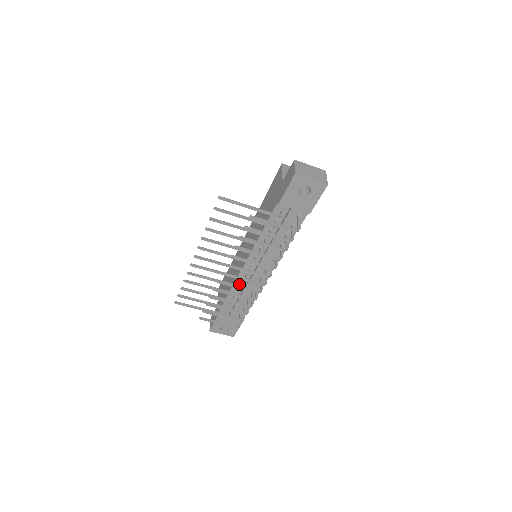
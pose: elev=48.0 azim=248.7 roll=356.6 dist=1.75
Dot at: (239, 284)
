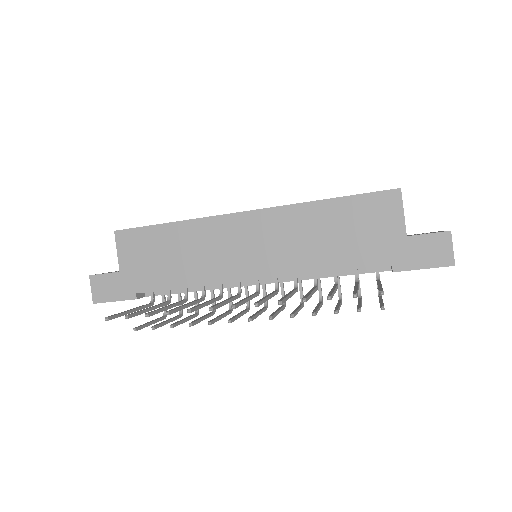
Dot at: occluded
